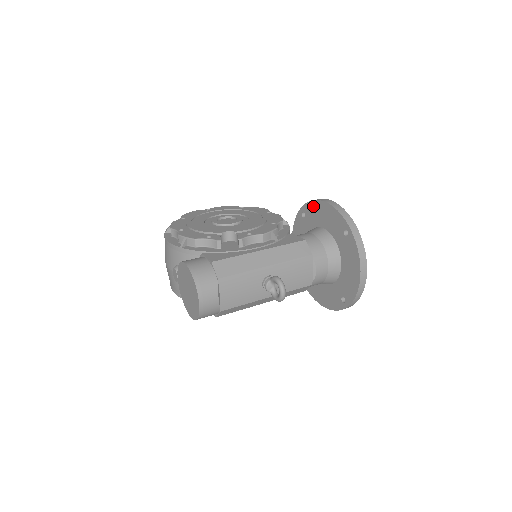
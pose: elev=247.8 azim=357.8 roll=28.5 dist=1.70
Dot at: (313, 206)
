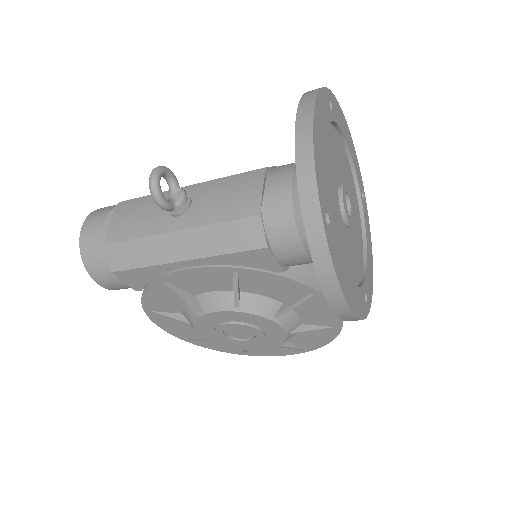
Dot at: occluded
